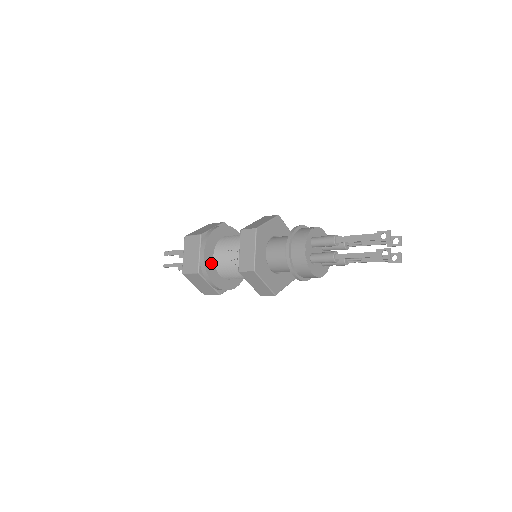
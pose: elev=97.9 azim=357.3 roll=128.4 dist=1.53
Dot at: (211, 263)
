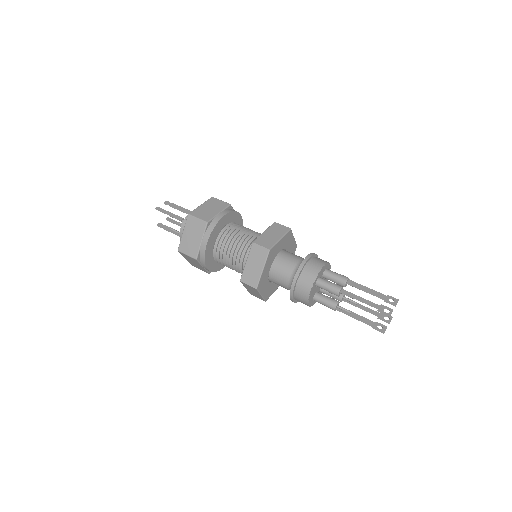
Dot at: (220, 228)
